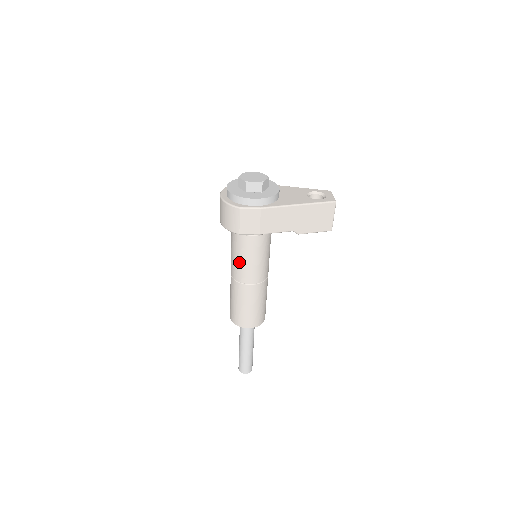
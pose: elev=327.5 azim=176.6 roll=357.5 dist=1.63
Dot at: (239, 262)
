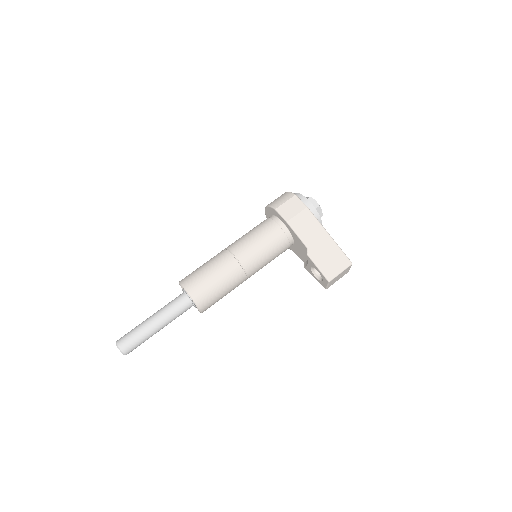
Dot at: (247, 236)
